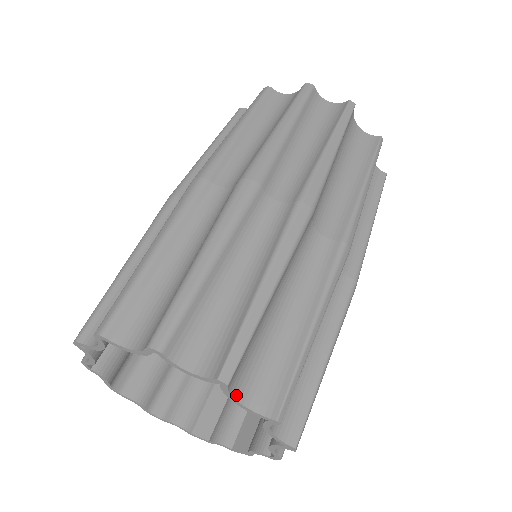
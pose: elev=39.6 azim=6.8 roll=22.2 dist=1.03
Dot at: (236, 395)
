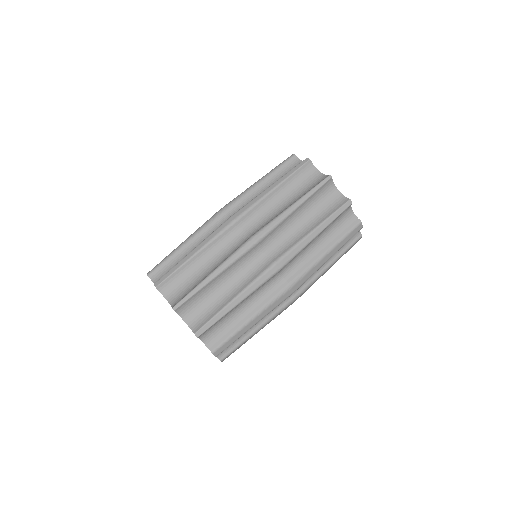
Dot at: (166, 296)
